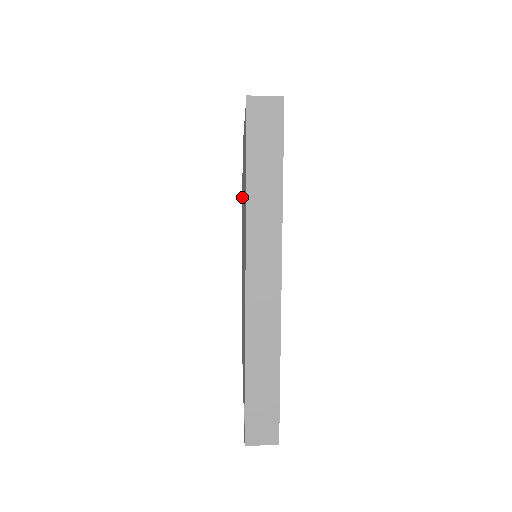
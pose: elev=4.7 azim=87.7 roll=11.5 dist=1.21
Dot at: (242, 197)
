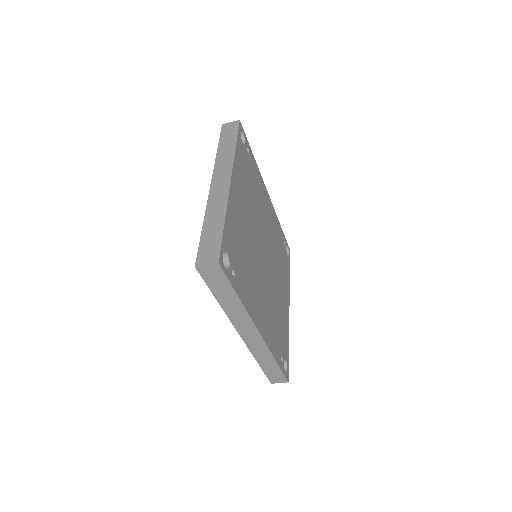
Dot at: occluded
